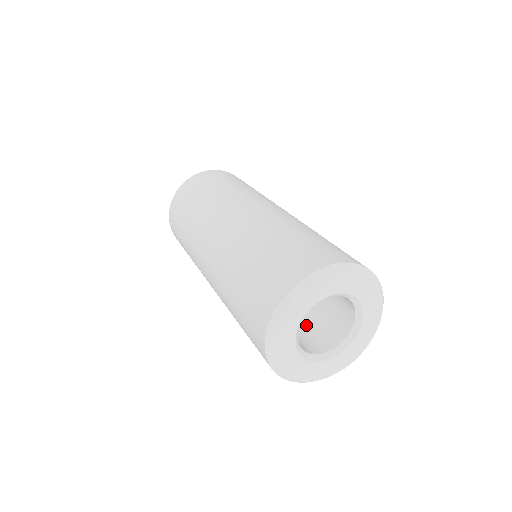
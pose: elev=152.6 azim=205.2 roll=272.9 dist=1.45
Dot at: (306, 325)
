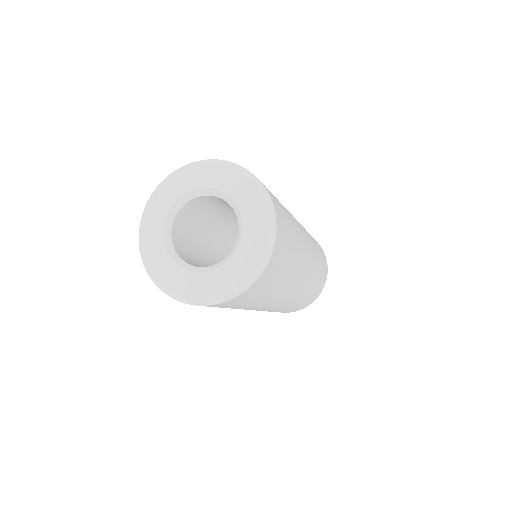
Dot at: occluded
